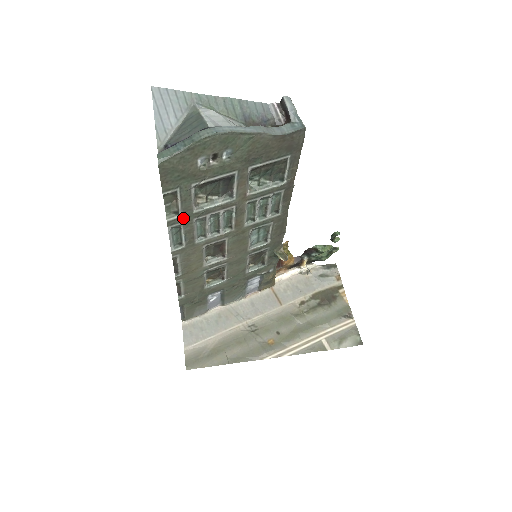
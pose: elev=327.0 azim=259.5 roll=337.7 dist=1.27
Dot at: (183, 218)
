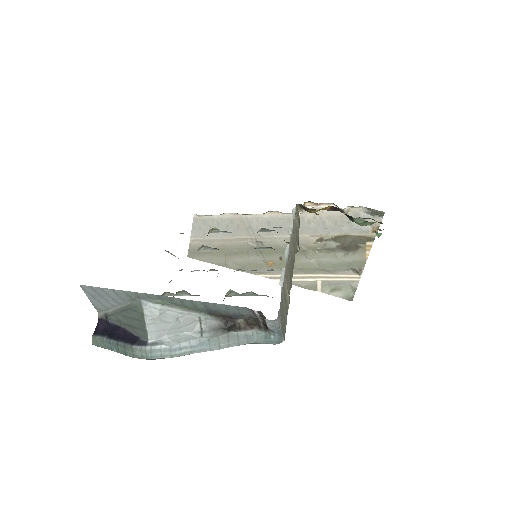
Dot at: occluded
